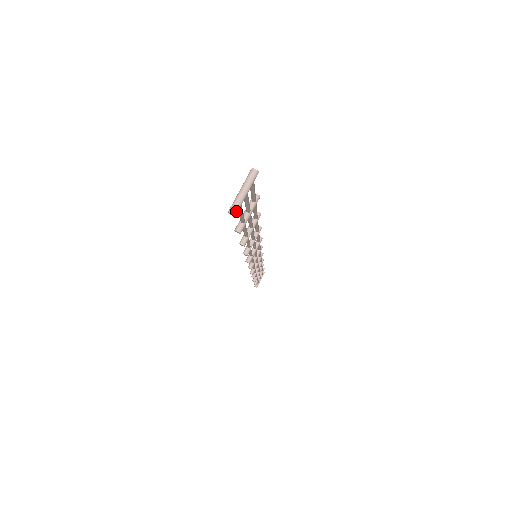
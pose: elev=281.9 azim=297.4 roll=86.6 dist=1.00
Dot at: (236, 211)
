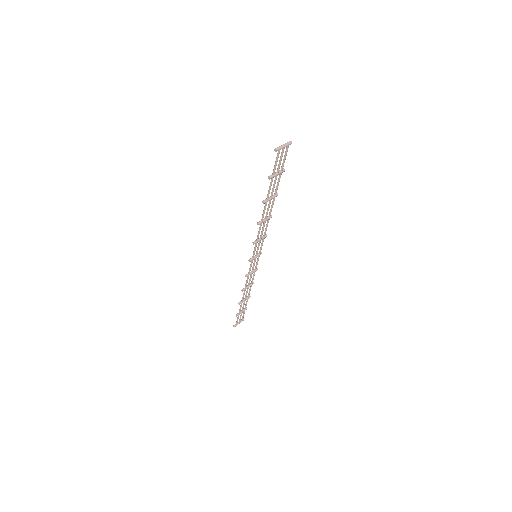
Dot at: (278, 149)
